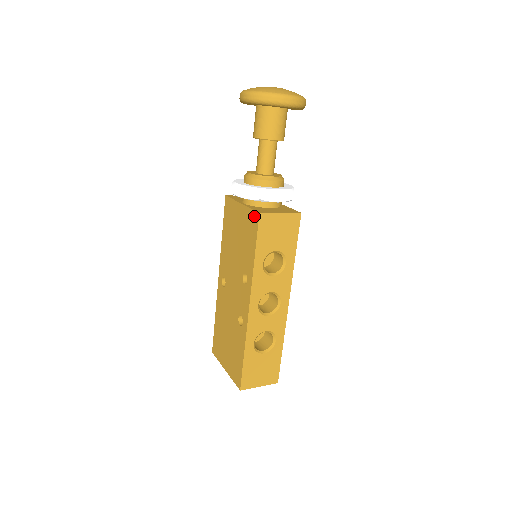
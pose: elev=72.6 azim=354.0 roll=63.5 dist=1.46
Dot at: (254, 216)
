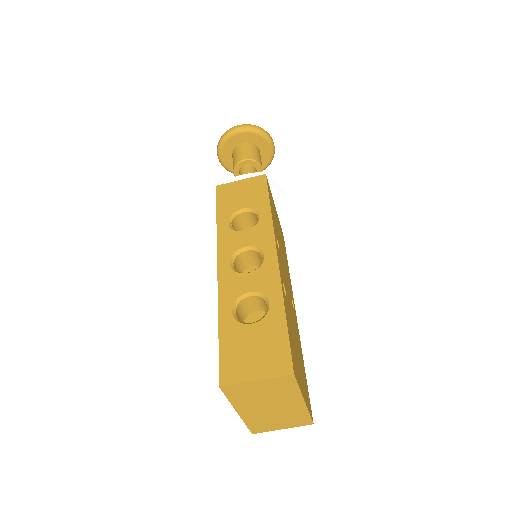
Dot at: occluded
